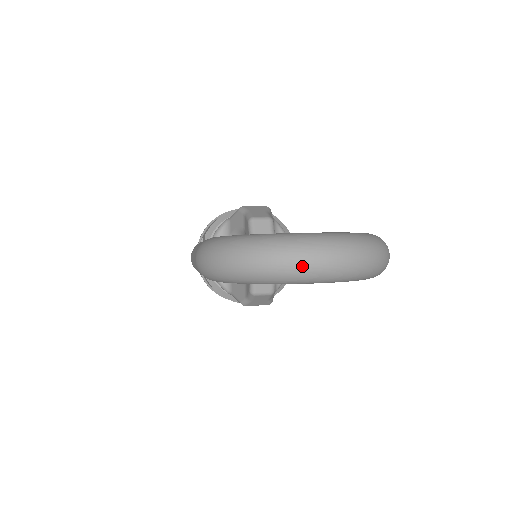
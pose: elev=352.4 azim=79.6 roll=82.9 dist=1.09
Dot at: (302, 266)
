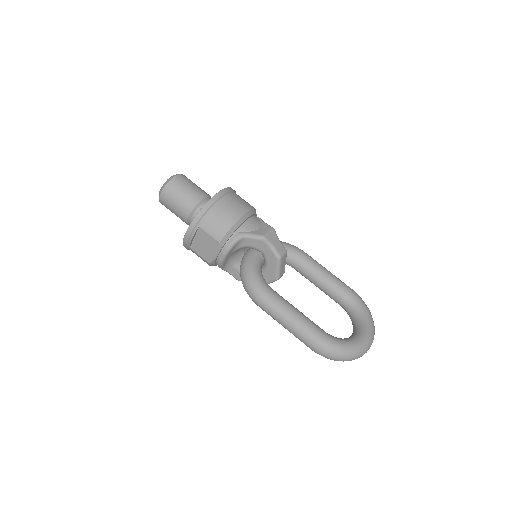
Dot at: occluded
